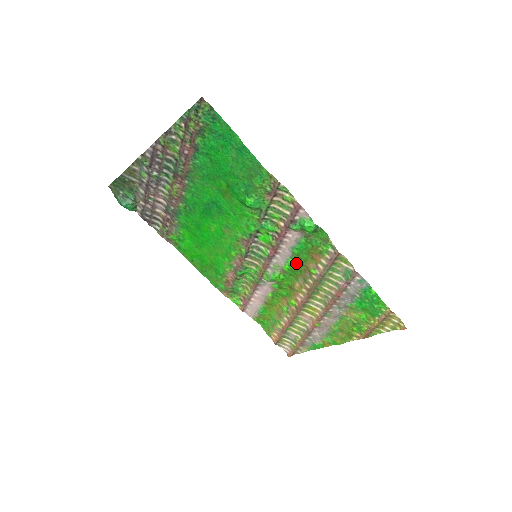
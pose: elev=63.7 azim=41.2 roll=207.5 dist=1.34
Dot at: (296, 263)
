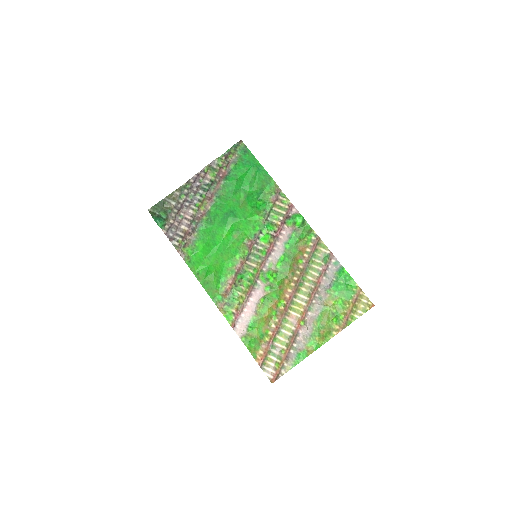
Dot at: (287, 259)
